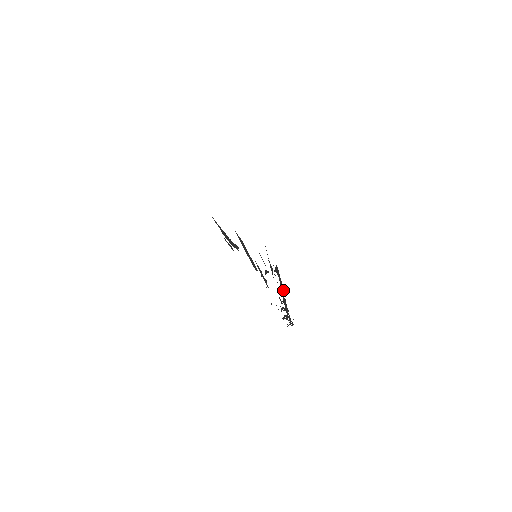
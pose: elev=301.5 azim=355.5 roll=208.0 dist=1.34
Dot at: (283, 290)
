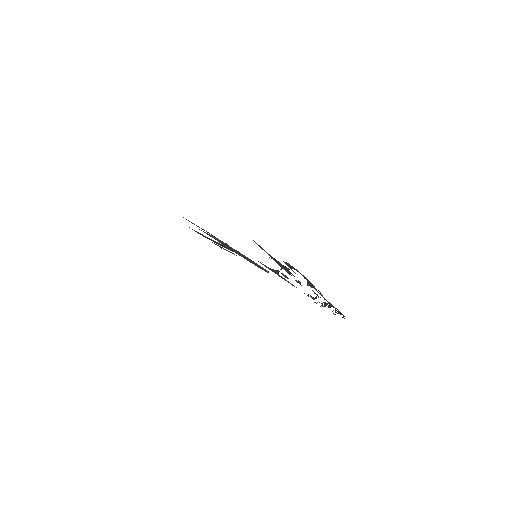
Dot at: (314, 286)
